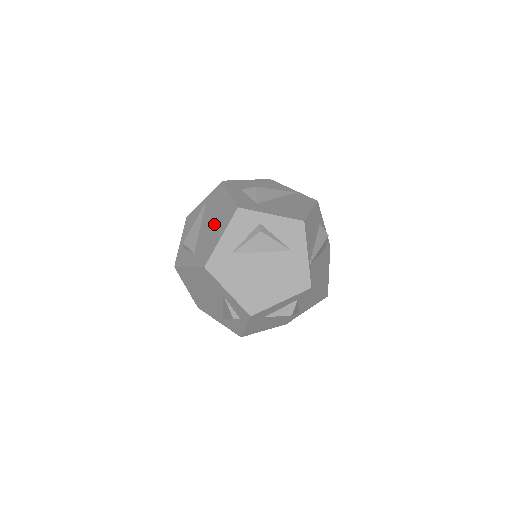
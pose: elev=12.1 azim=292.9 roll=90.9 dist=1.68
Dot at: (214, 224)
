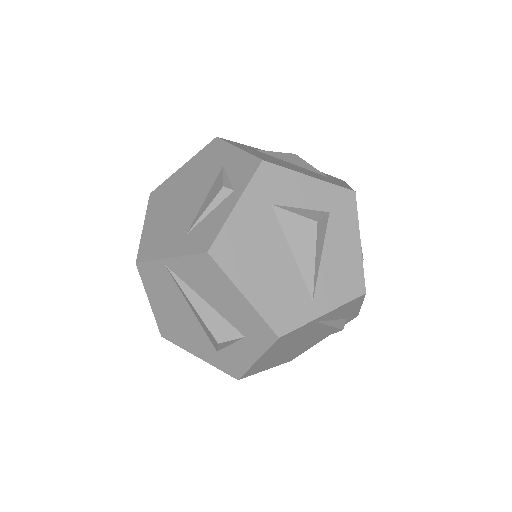
Dot at: occluded
